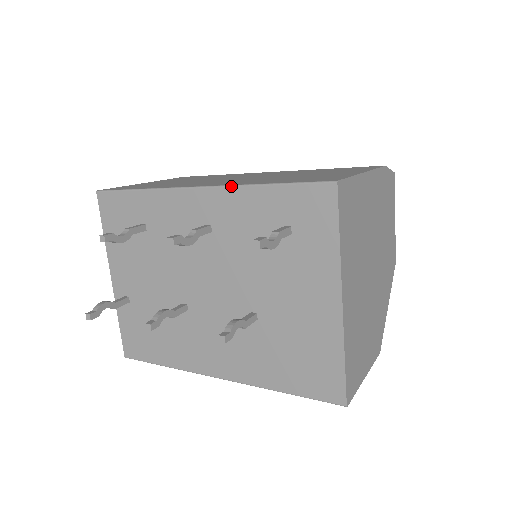
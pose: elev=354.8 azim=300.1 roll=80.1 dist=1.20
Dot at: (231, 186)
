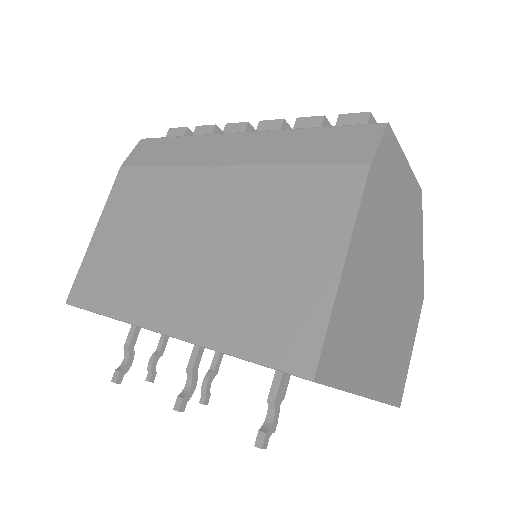
Dot at: occluded
